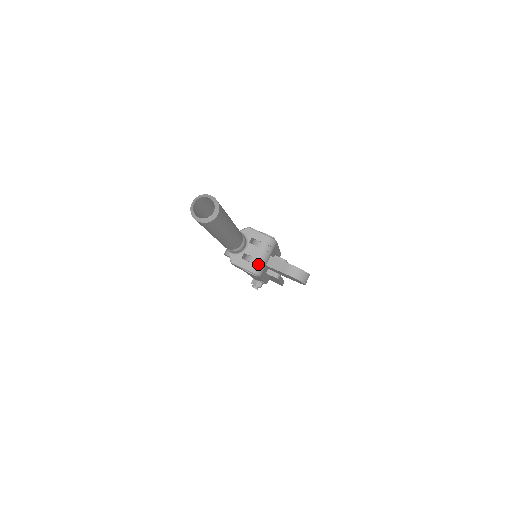
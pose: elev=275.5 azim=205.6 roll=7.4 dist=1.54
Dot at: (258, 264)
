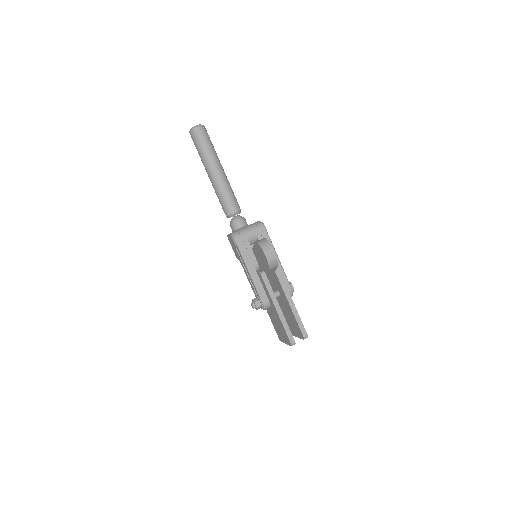
Dot at: (239, 231)
